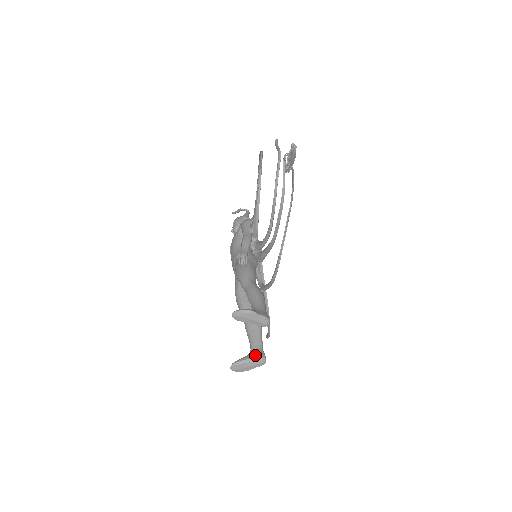
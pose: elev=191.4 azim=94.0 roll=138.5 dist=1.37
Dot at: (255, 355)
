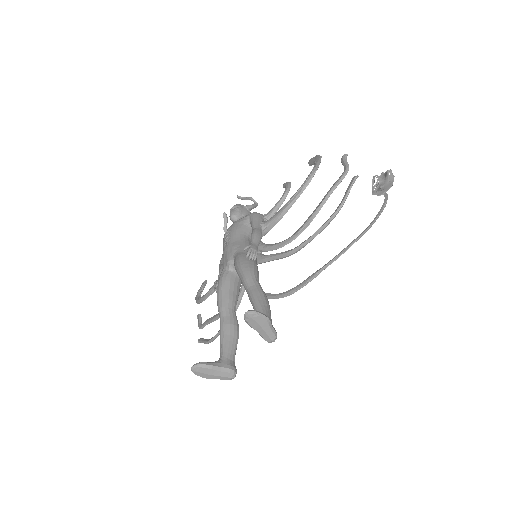
Dot at: (227, 365)
